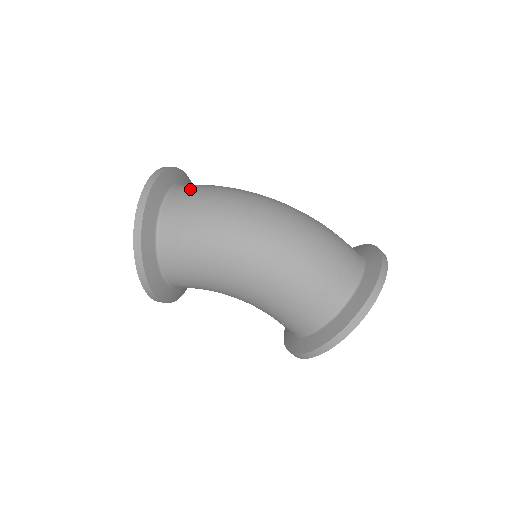
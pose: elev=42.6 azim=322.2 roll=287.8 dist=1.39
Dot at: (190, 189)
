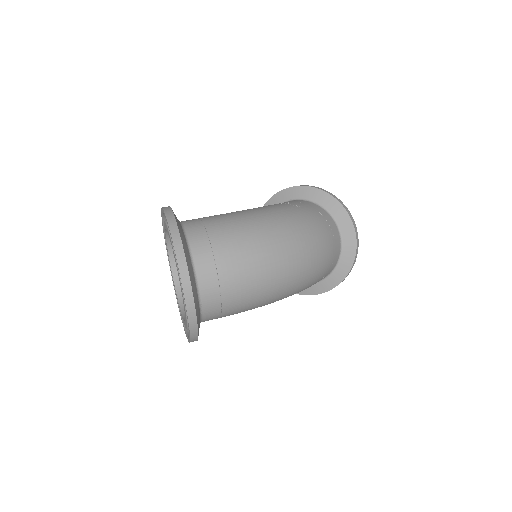
Dot at: (216, 272)
